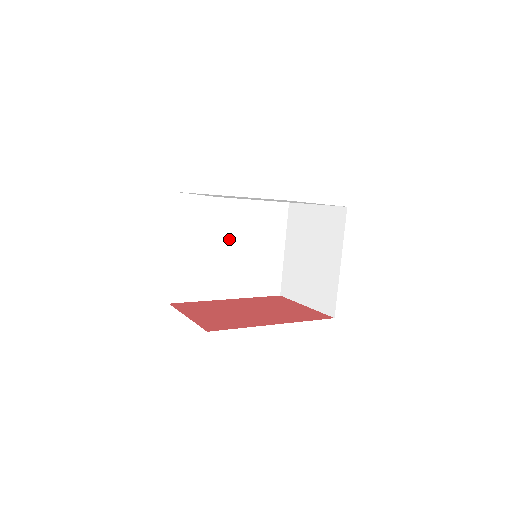
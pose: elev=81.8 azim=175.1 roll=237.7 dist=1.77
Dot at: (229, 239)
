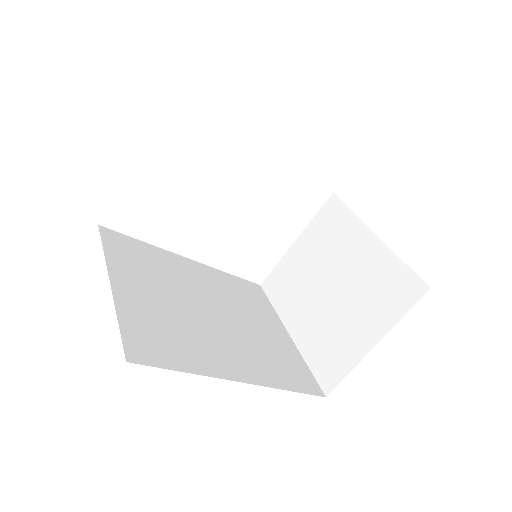
Dot at: (201, 299)
